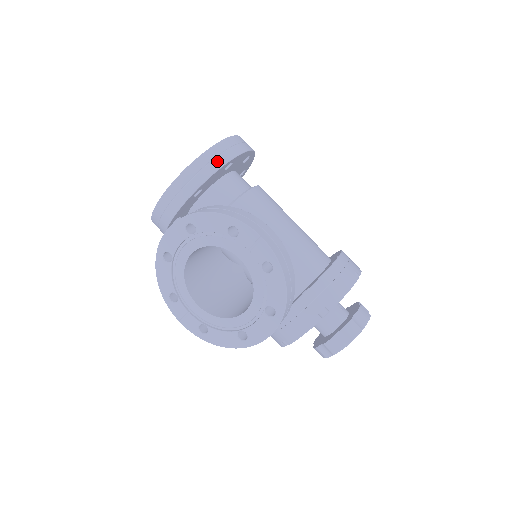
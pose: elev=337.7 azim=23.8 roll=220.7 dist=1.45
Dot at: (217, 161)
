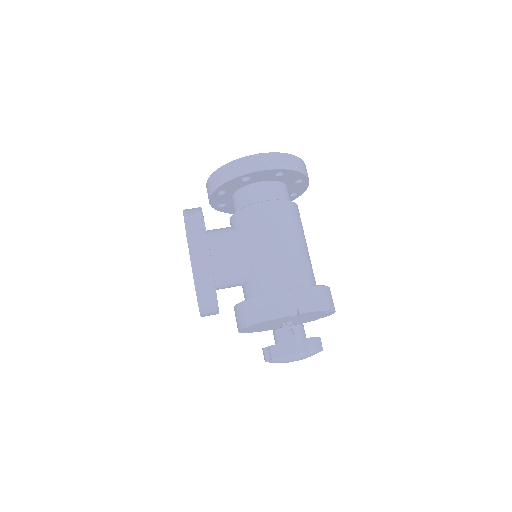
Dot at: (230, 174)
